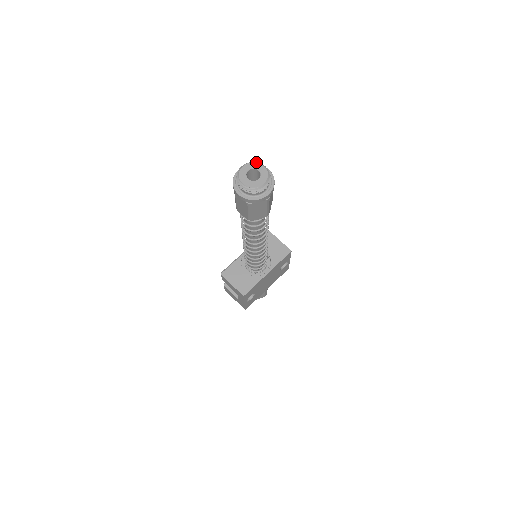
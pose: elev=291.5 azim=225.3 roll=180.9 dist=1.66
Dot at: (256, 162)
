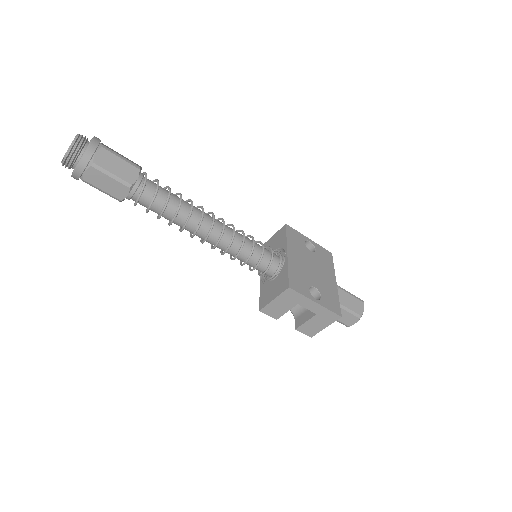
Dot at: occluded
